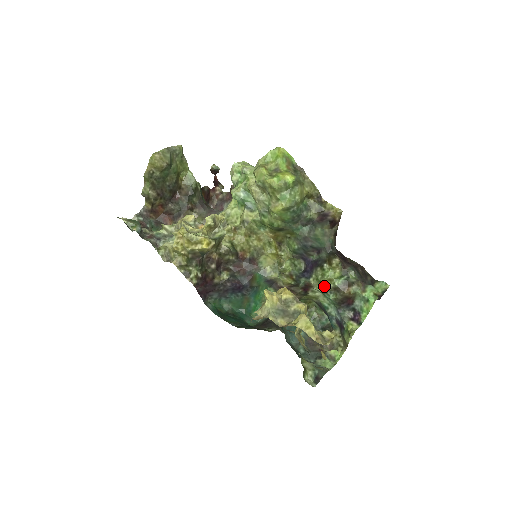
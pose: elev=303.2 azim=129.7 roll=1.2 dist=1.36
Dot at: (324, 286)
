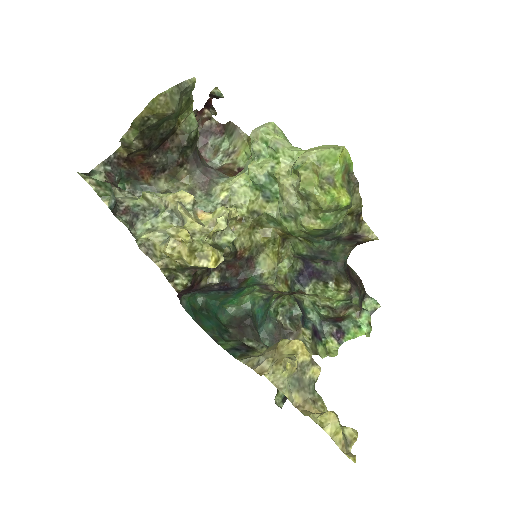
Dot at: (319, 300)
